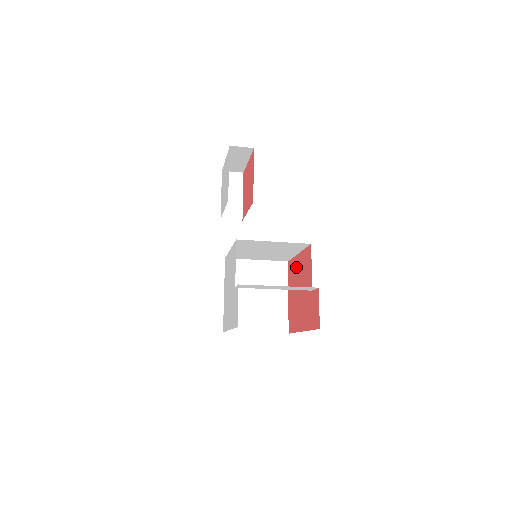
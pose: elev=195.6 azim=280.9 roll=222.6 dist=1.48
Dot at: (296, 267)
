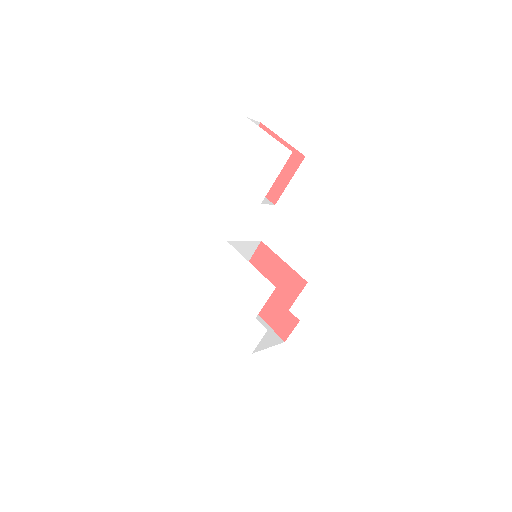
Dot at: (274, 265)
